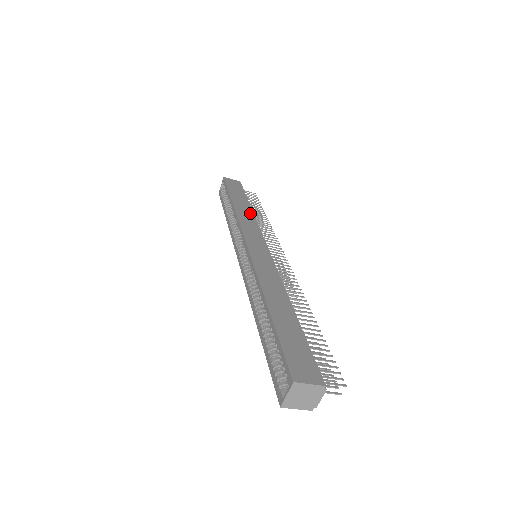
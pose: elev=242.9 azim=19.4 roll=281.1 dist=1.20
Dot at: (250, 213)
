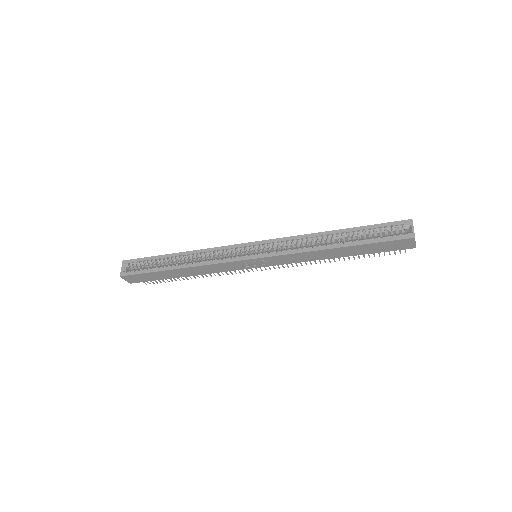
Dot at: occluded
